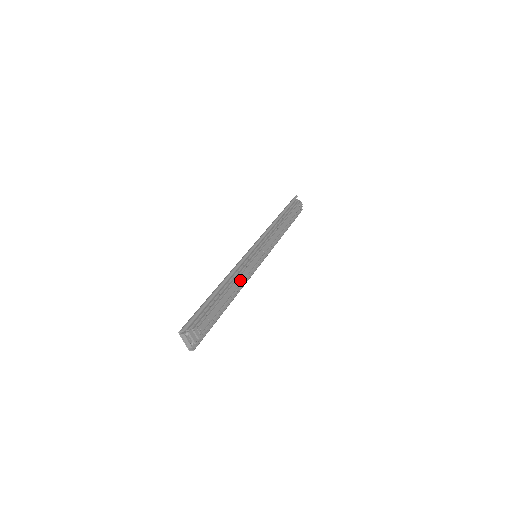
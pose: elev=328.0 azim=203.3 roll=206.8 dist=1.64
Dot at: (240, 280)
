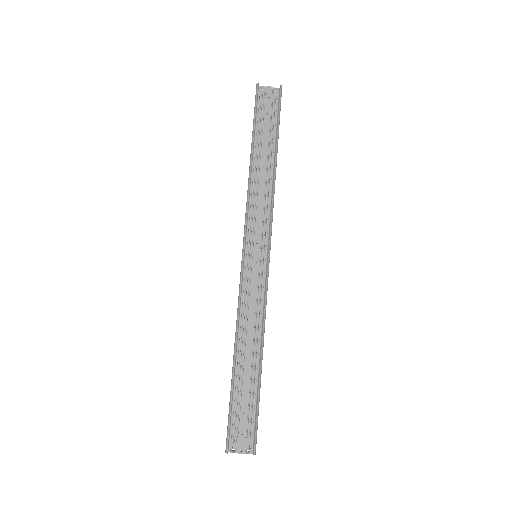
Dot at: (251, 321)
